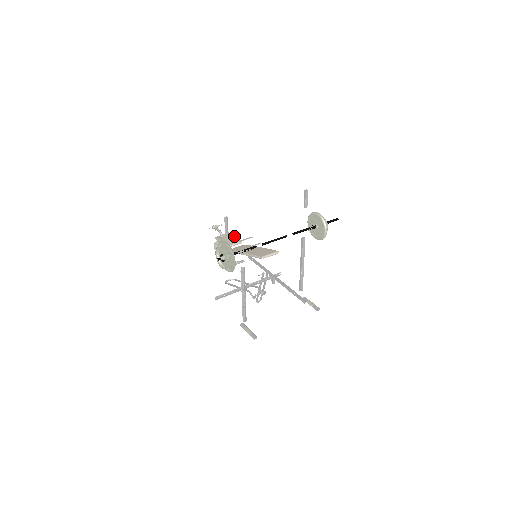
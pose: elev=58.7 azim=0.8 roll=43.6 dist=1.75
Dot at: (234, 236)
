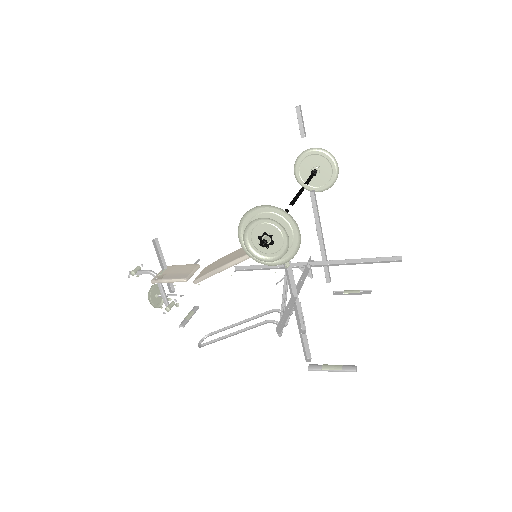
Dot at: (179, 265)
